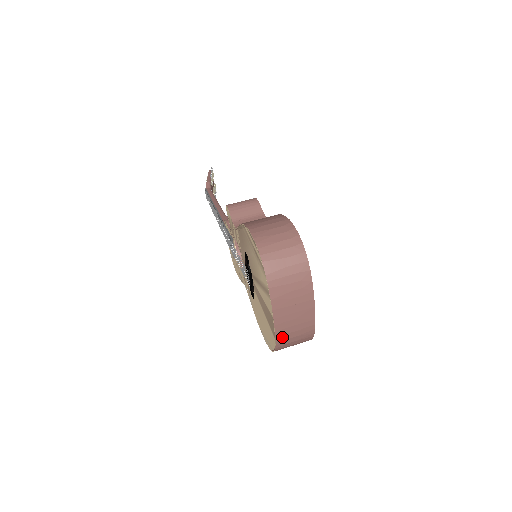
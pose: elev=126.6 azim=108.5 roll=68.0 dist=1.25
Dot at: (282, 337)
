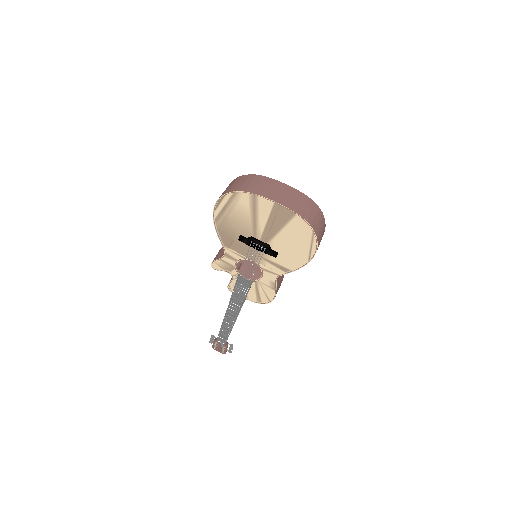
Dot at: (298, 210)
